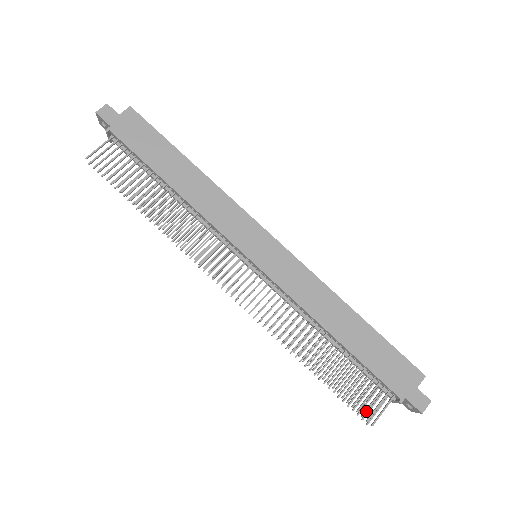
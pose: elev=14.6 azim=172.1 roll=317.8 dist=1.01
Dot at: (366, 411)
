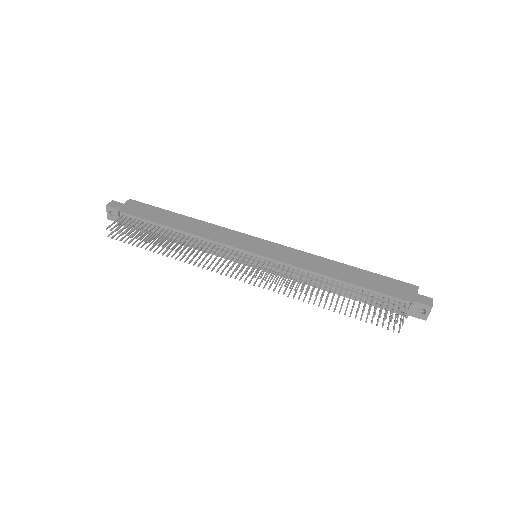
Dot at: (392, 317)
